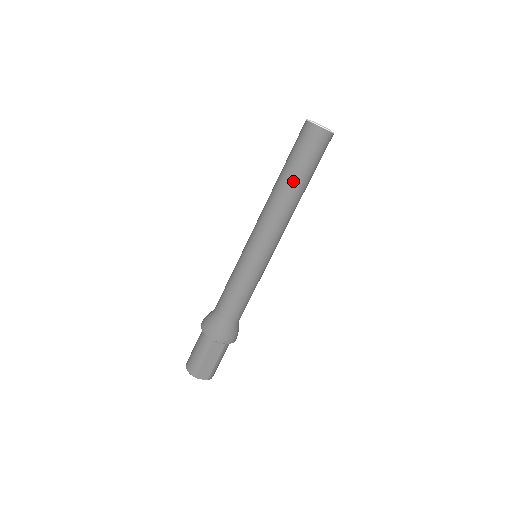
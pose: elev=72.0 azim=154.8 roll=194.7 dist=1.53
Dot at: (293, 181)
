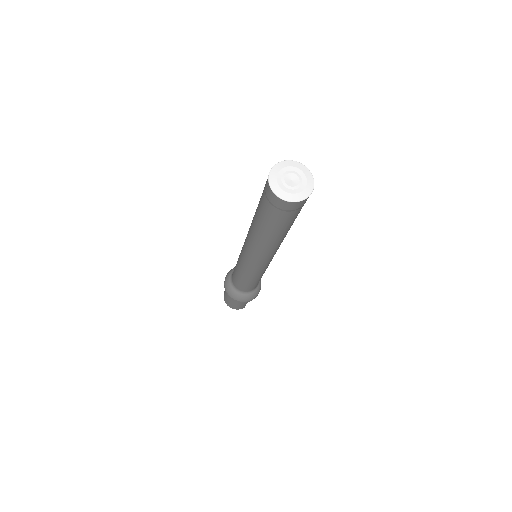
Dot at: (286, 232)
